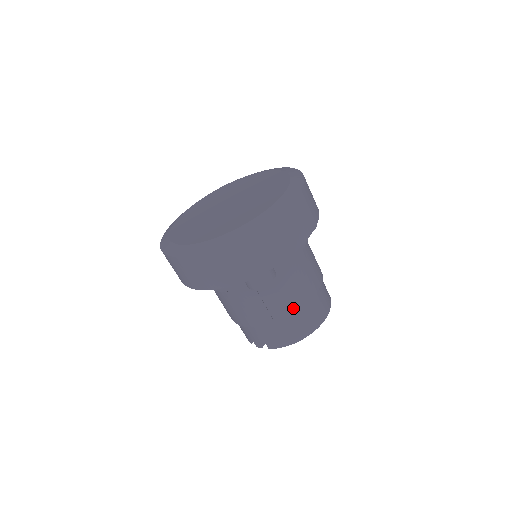
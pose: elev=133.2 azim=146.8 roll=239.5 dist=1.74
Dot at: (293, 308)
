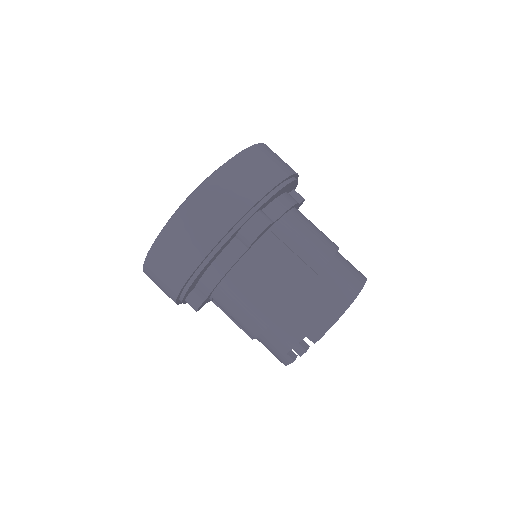
Dot at: (315, 265)
